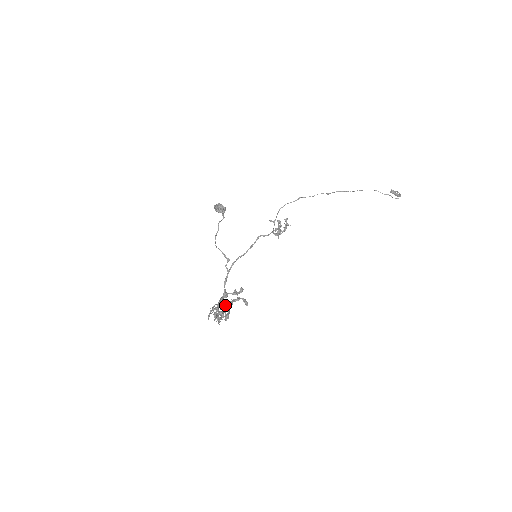
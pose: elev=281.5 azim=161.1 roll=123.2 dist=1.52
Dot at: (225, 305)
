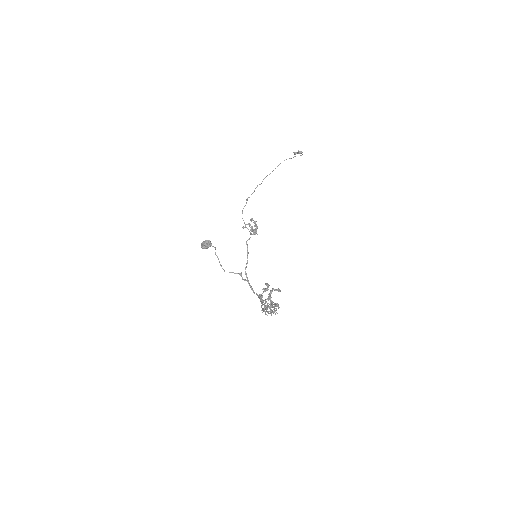
Dot at: occluded
